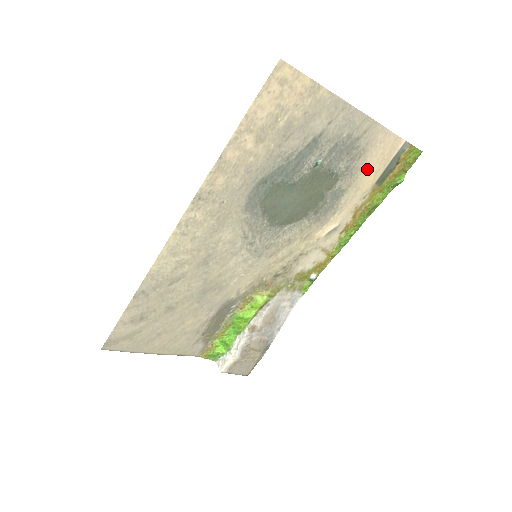
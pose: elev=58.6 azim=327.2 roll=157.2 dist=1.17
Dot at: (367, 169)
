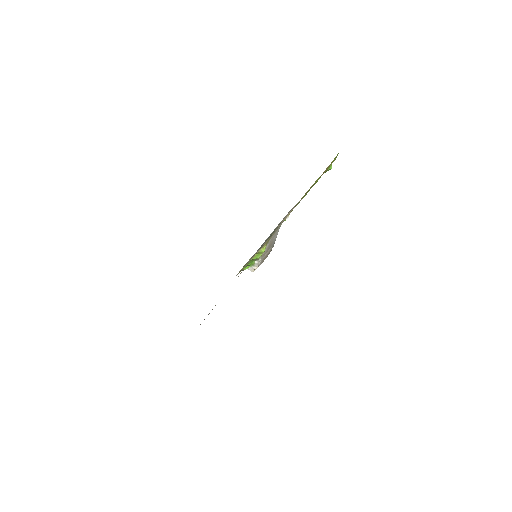
Dot at: occluded
